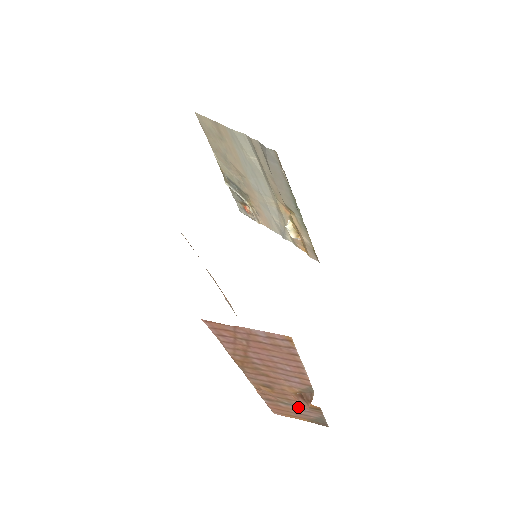
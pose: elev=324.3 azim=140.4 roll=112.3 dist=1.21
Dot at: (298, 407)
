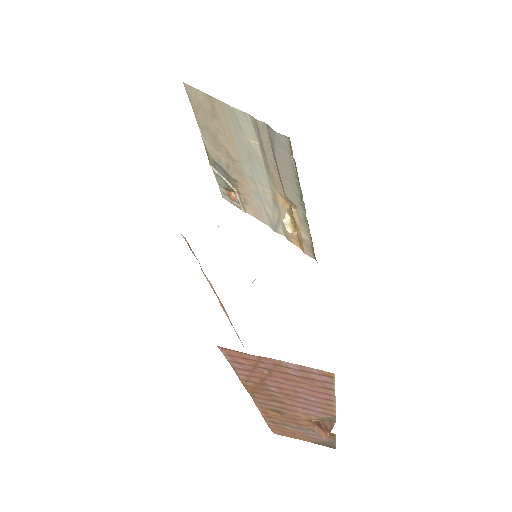
Dot at: (307, 431)
